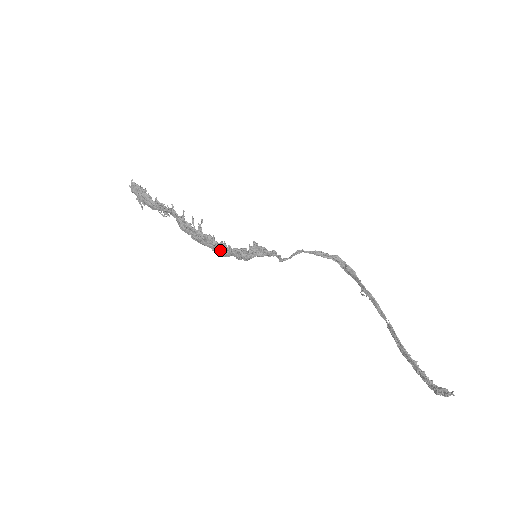
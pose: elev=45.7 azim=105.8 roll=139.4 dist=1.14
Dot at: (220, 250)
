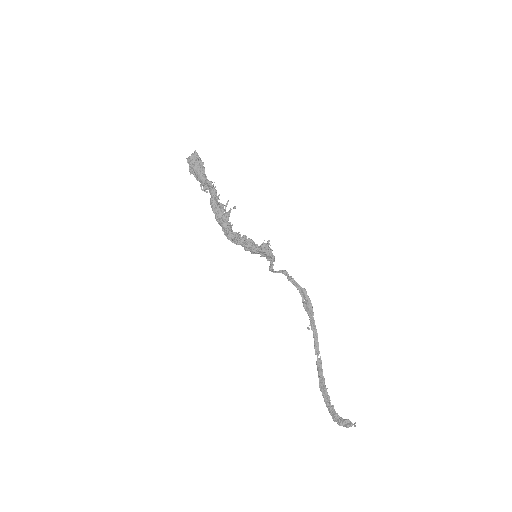
Dot at: (235, 236)
